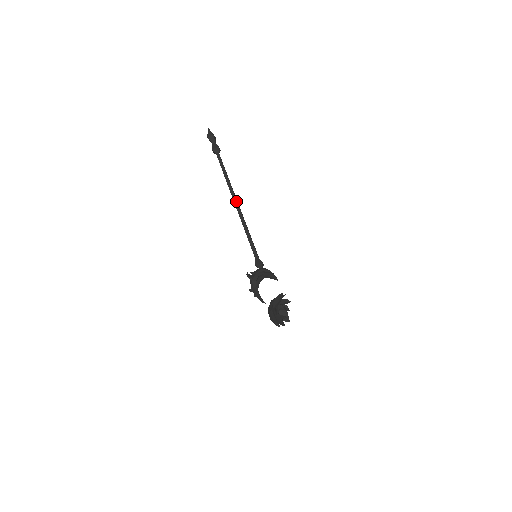
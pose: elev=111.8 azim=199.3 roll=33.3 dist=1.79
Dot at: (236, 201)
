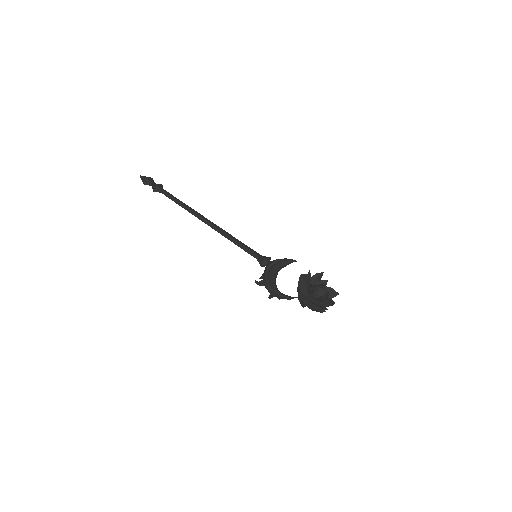
Dot at: (203, 219)
